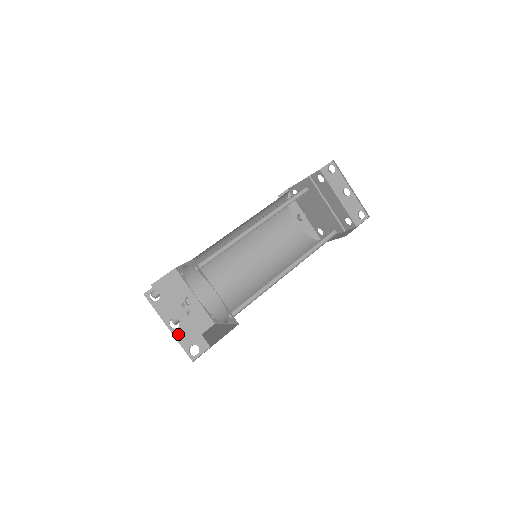
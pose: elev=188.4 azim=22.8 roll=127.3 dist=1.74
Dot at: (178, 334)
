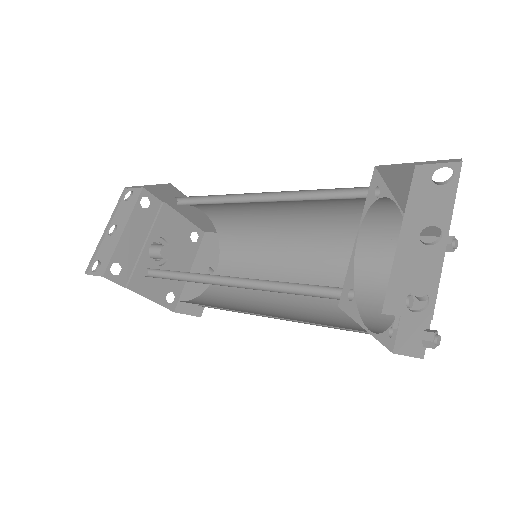
Dot at: (105, 241)
